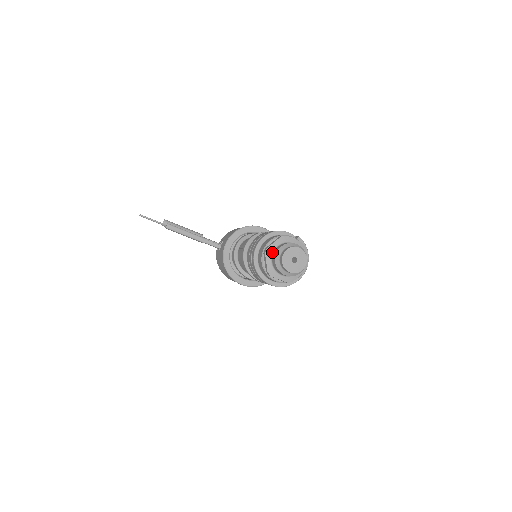
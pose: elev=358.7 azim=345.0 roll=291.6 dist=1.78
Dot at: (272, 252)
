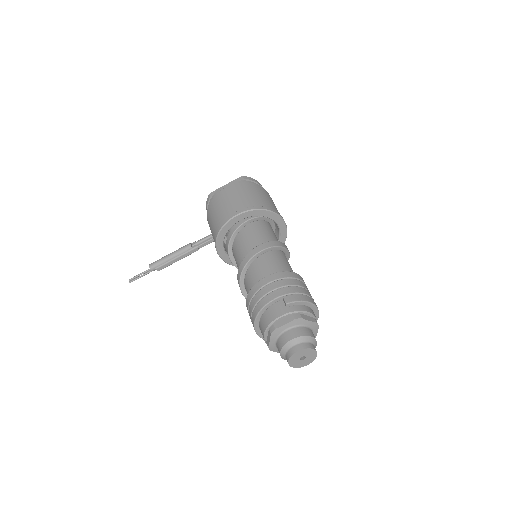
Dot at: (275, 347)
